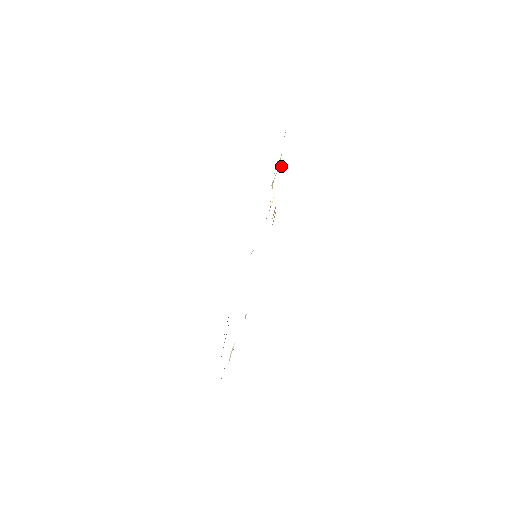
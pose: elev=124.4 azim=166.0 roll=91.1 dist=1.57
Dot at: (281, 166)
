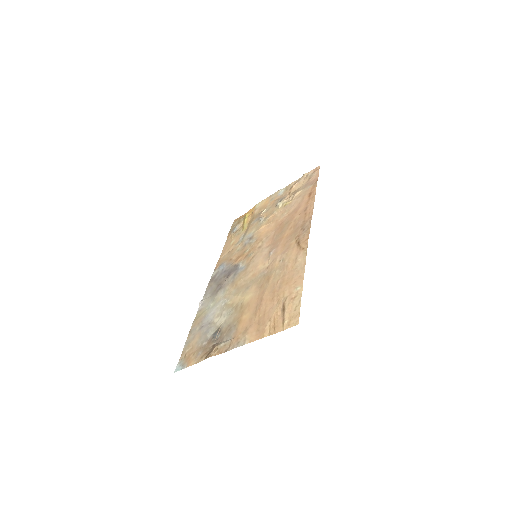
Dot at: (280, 191)
